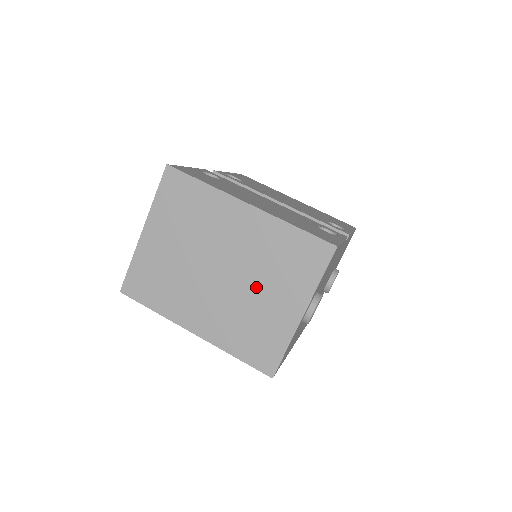
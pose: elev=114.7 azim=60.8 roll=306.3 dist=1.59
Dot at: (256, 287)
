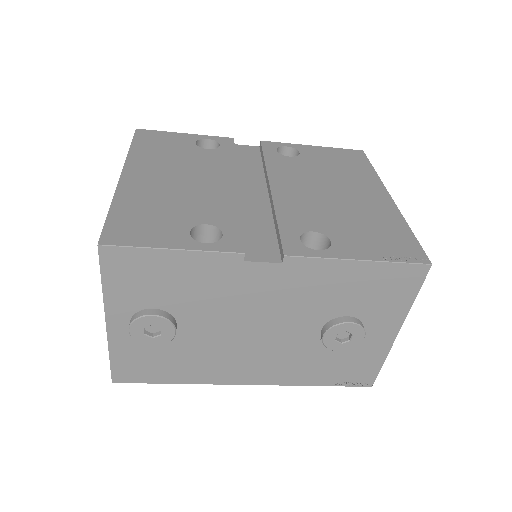
Dot at: occluded
